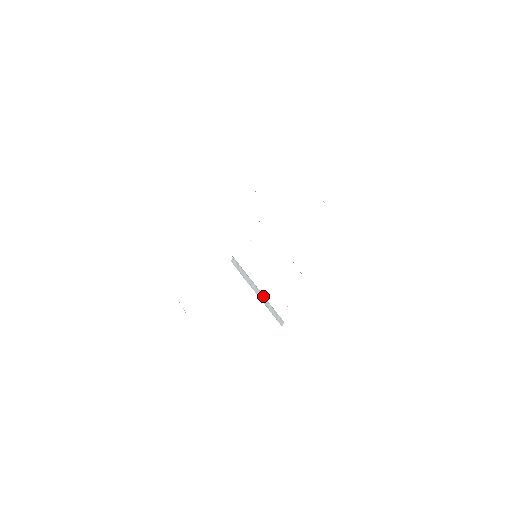
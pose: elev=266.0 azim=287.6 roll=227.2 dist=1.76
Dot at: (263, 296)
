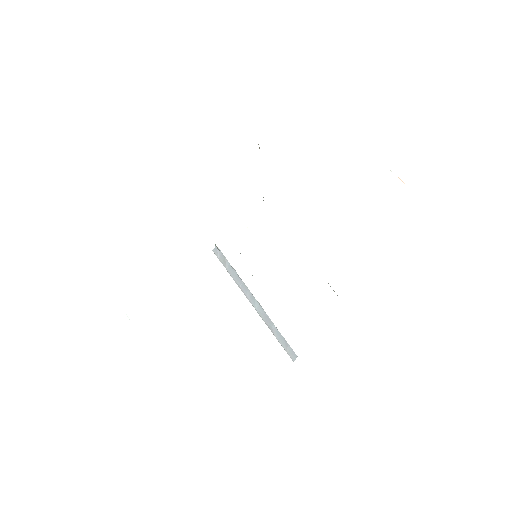
Dot at: (264, 312)
